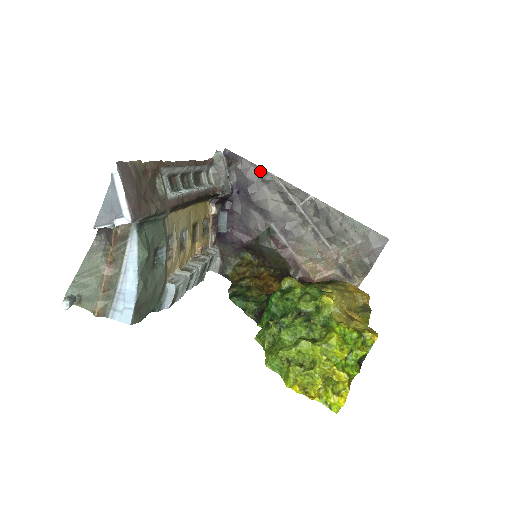
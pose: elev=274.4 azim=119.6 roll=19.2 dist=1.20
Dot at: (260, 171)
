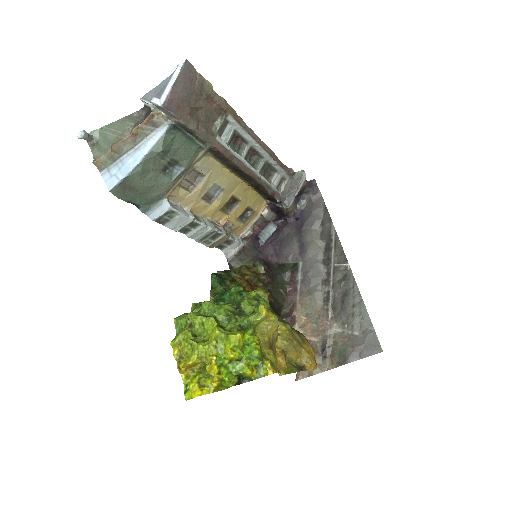
Dot at: (326, 215)
